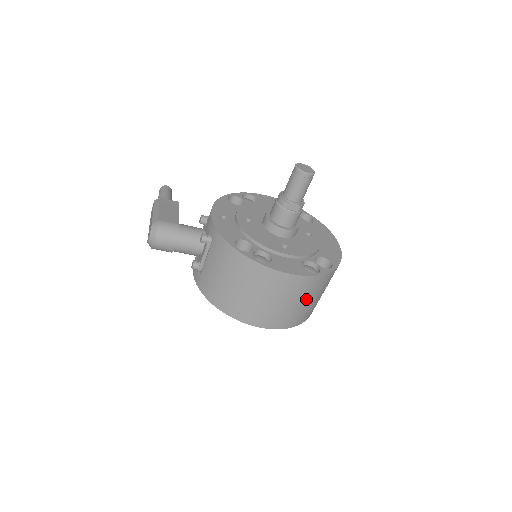
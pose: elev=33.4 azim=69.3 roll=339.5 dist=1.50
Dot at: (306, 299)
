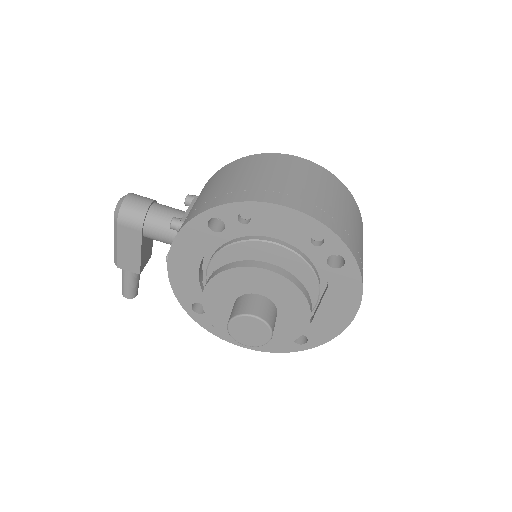
Dot at: (334, 198)
